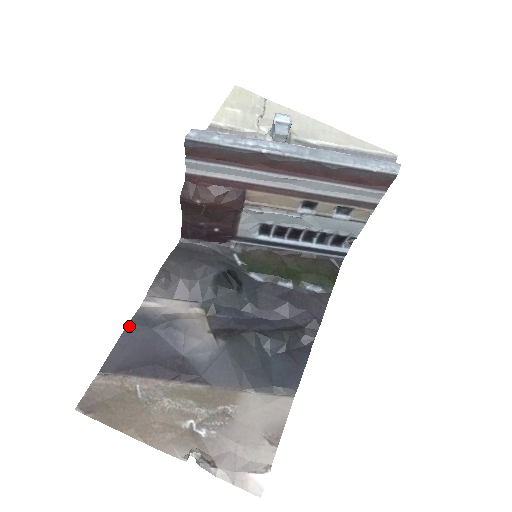
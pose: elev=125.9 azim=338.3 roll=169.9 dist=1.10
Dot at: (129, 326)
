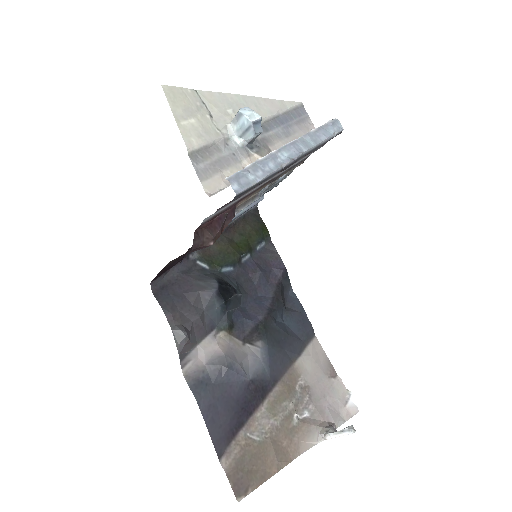
Dot at: (199, 401)
